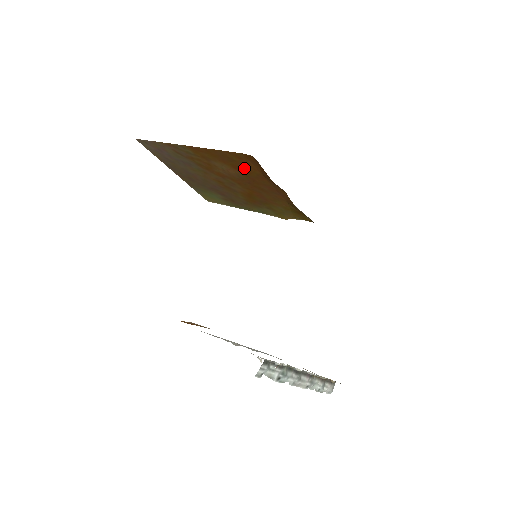
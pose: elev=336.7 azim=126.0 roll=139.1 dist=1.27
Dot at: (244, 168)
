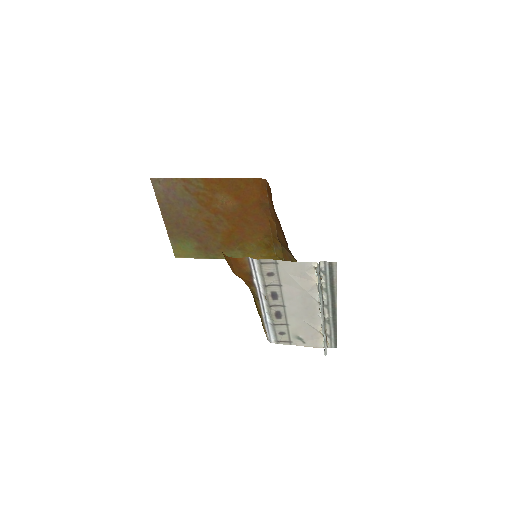
Dot at: (245, 196)
